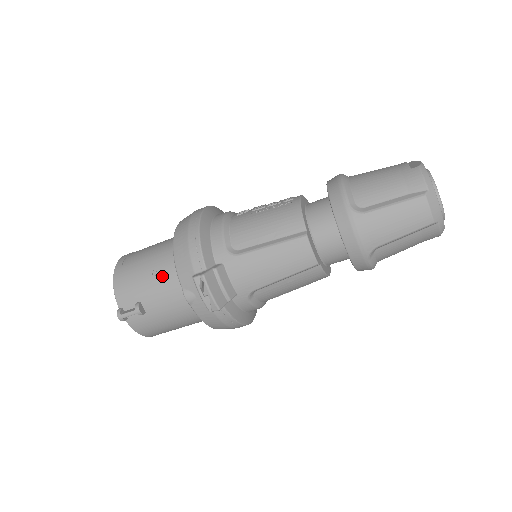
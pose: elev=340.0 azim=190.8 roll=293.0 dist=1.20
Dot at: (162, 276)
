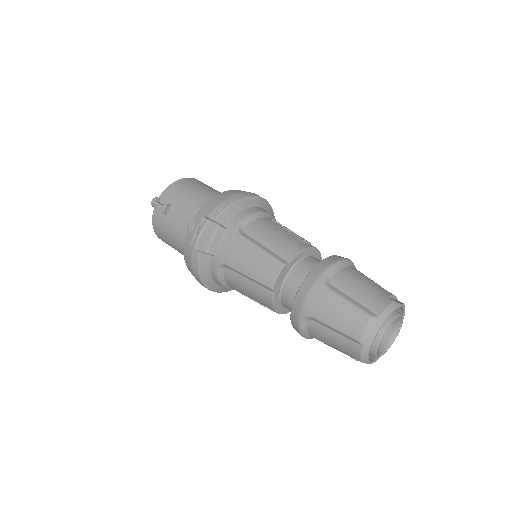
Dot at: (196, 204)
